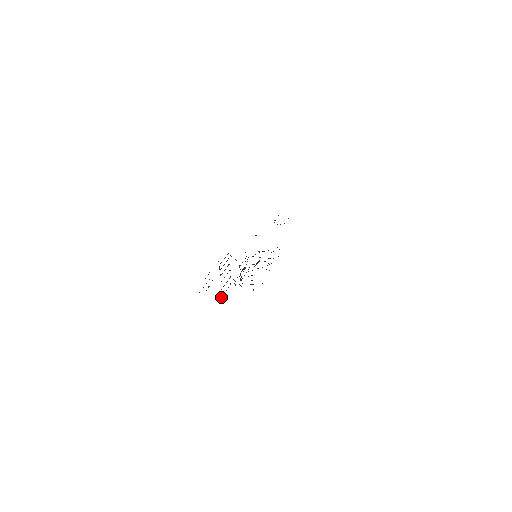
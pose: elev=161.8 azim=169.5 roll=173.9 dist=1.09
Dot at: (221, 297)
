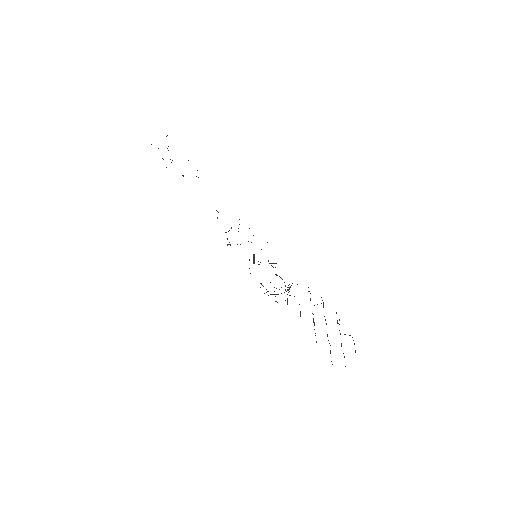
Dot at: occluded
